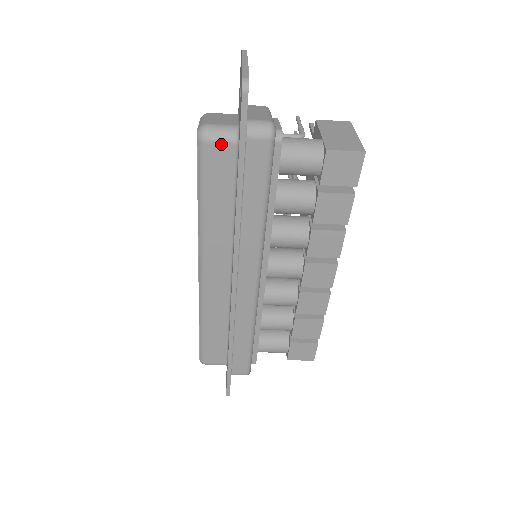
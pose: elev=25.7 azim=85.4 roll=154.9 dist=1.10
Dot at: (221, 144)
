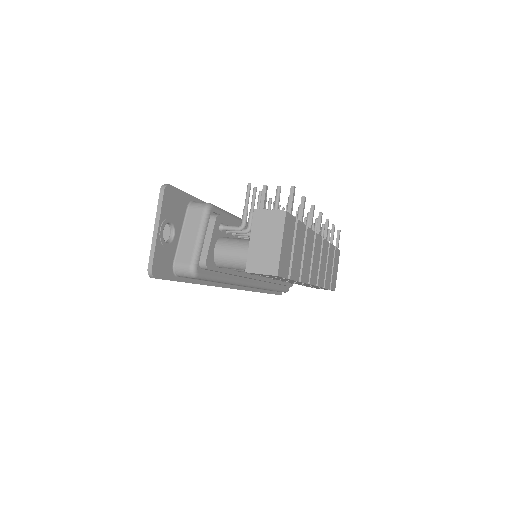
Dot at: occluded
